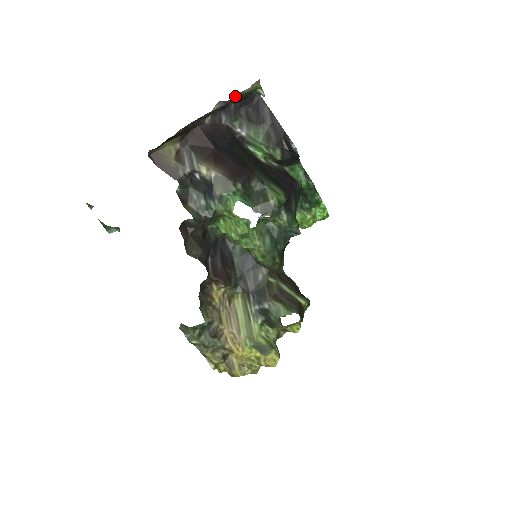
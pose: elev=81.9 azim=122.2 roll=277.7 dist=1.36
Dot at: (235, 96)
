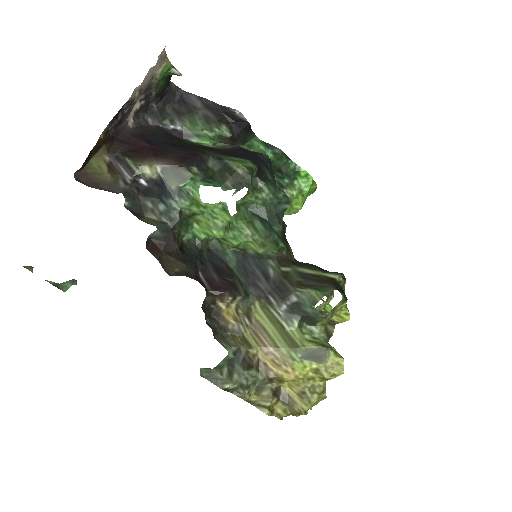
Dot at: occluded
